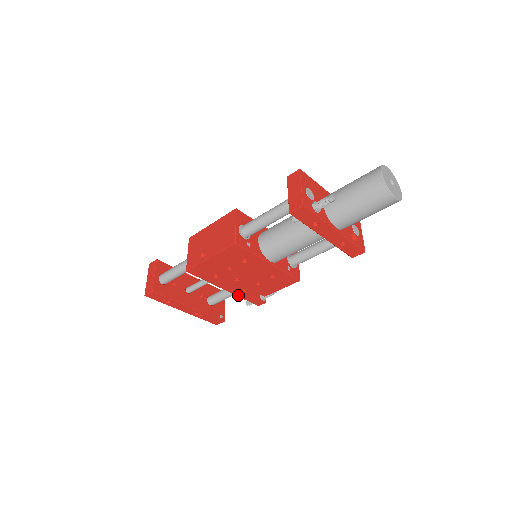
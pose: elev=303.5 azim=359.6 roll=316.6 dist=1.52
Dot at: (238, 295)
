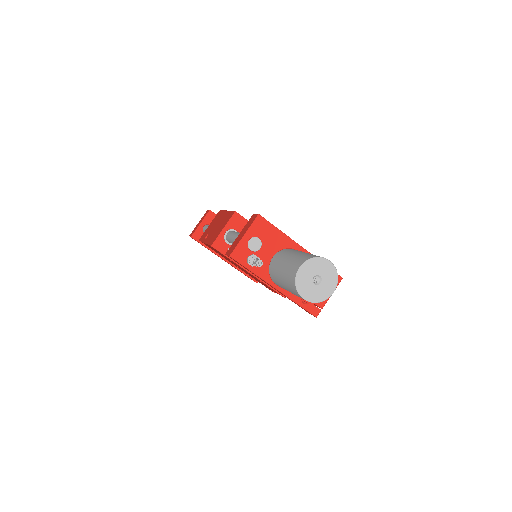
Dot at: (249, 275)
